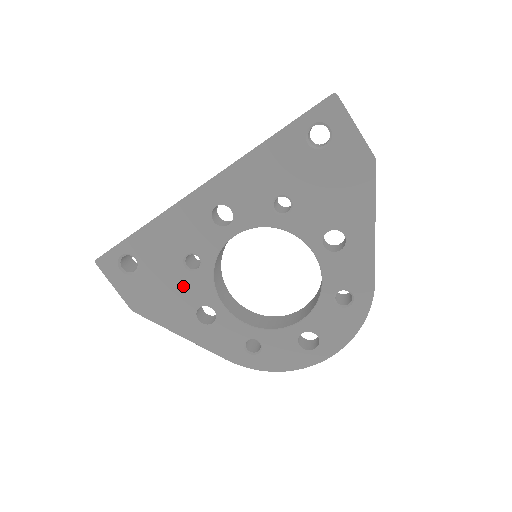
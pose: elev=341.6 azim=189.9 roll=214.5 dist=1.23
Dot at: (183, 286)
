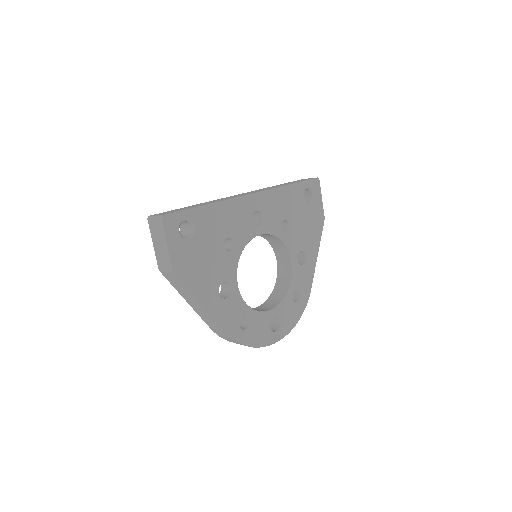
Dot at: (218, 261)
